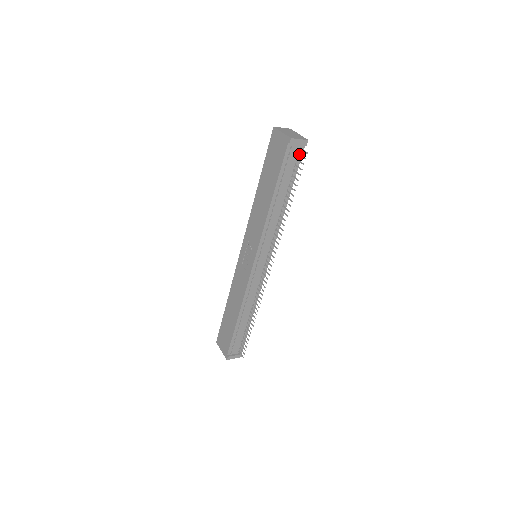
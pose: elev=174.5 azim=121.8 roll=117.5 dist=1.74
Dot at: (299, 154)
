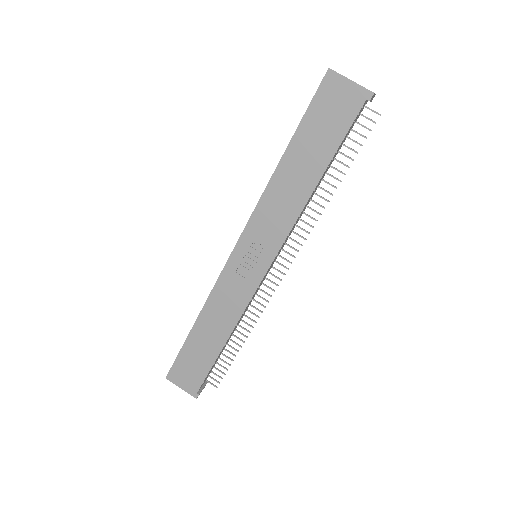
Dot at: occluded
